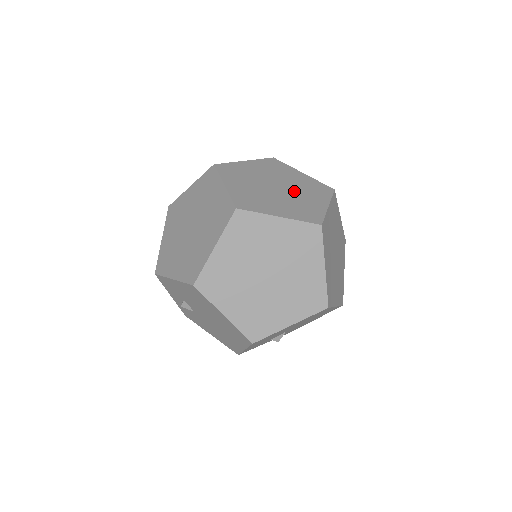
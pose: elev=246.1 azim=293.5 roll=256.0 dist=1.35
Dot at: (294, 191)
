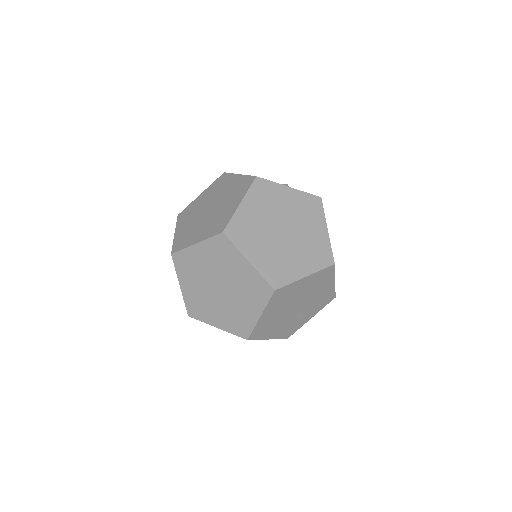
Dot at: (220, 204)
